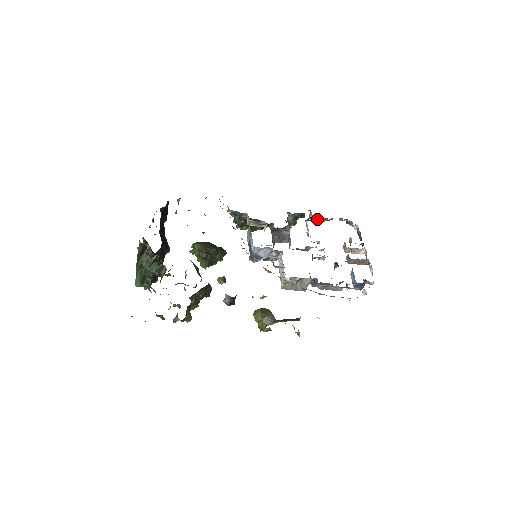
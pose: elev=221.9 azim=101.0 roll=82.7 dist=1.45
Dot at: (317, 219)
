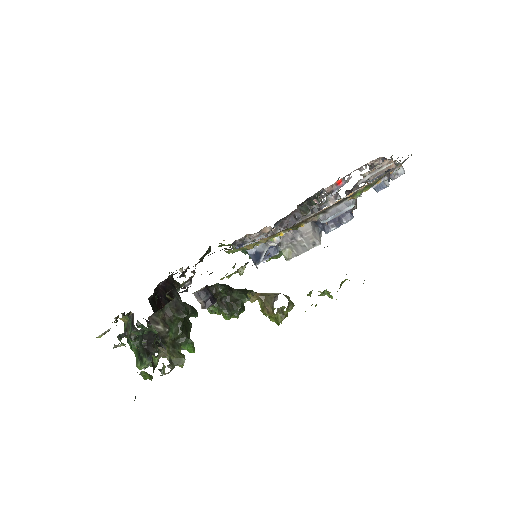
Dot at: (330, 188)
